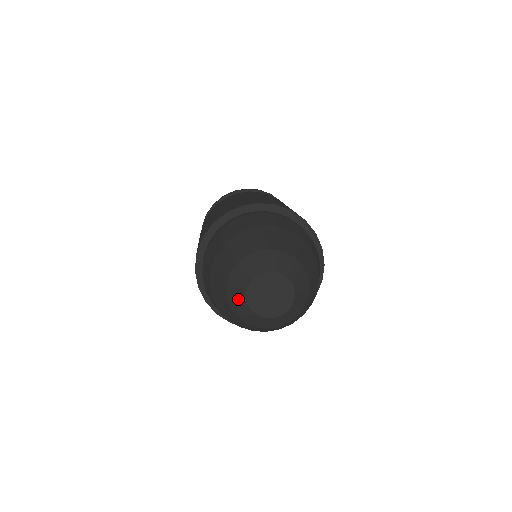
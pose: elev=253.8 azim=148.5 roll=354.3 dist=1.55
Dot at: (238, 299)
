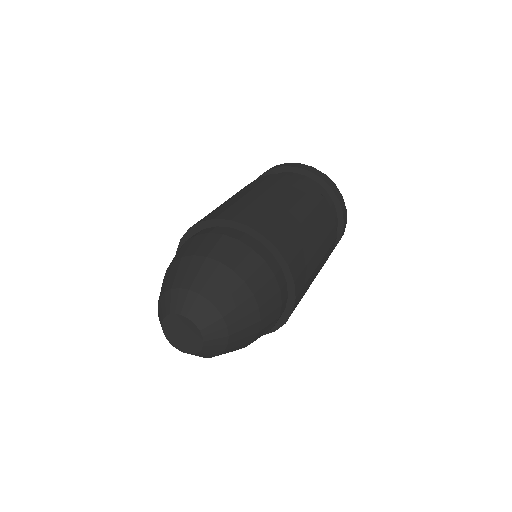
Dot at: (163, 308)
